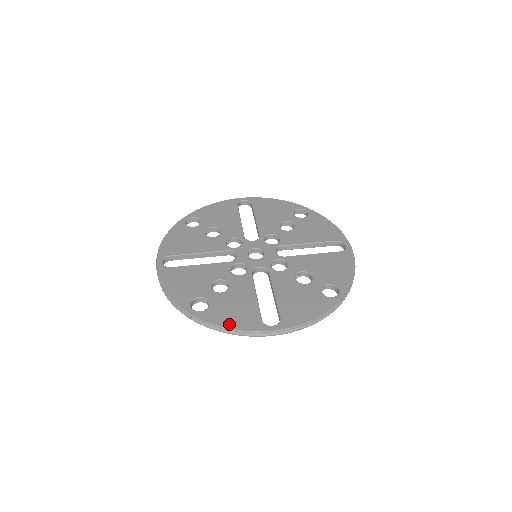
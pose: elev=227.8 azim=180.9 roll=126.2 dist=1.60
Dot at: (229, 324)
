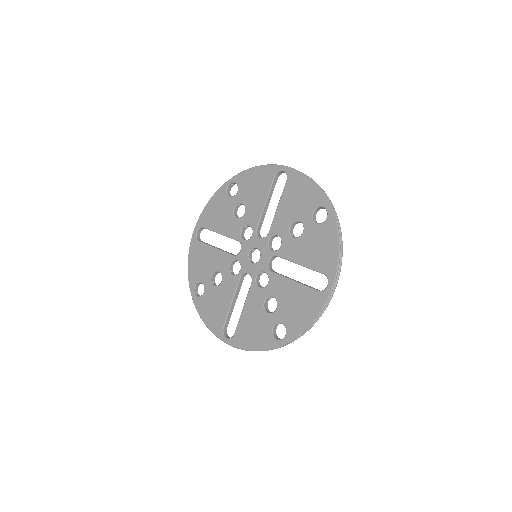
Dot at: (205, 319)
